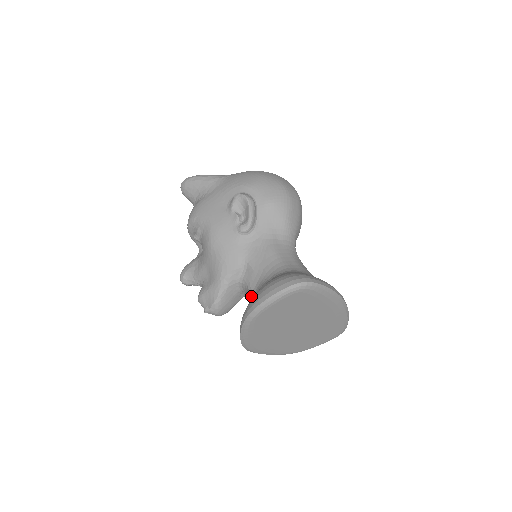
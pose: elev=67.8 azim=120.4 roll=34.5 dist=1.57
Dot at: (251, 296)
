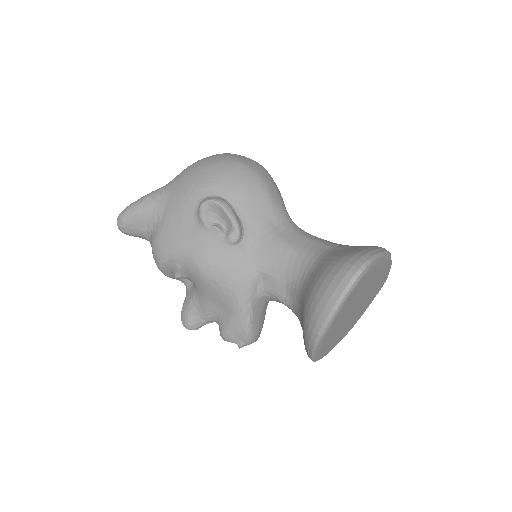
Dot at: (287, 305)
